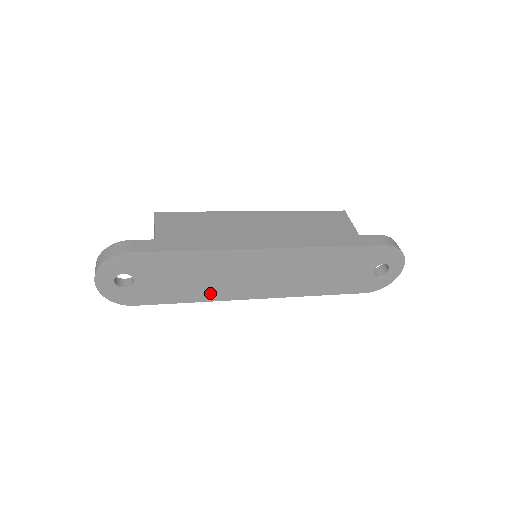
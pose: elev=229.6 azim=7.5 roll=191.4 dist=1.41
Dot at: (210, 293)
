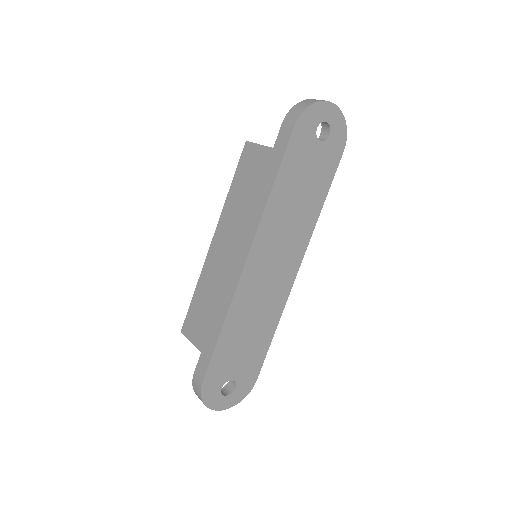
Dot at: (272, 316)
